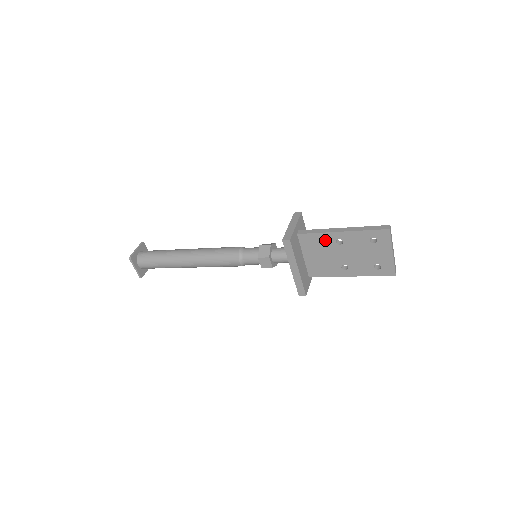
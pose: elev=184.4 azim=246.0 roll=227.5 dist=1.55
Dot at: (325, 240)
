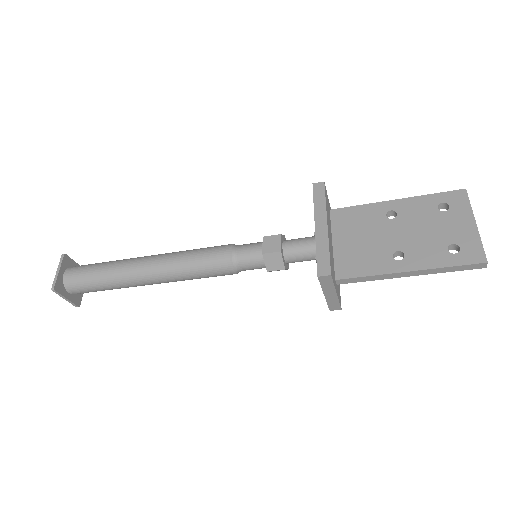
Dot at: (370, 214)
